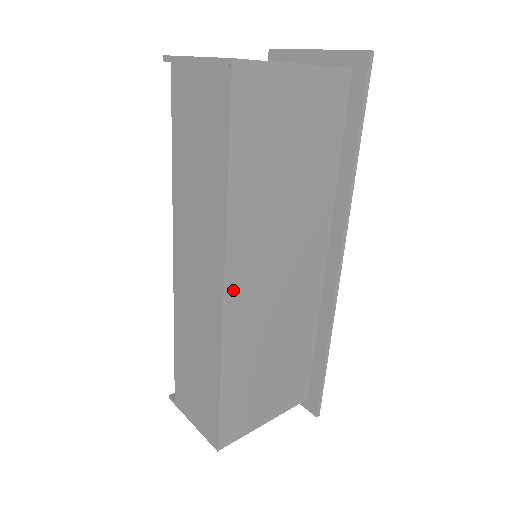
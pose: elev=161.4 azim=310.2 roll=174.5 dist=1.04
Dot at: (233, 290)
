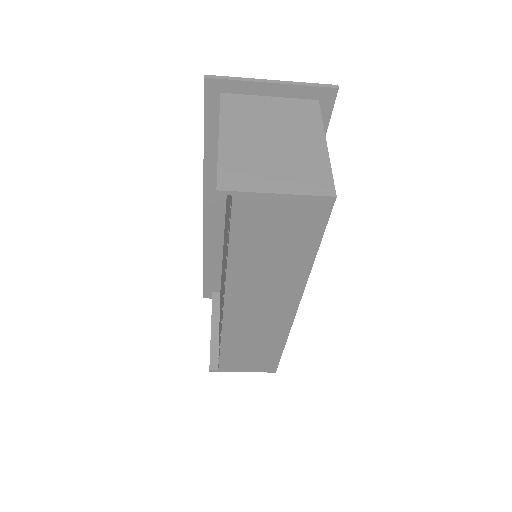
Dot at: occluded
